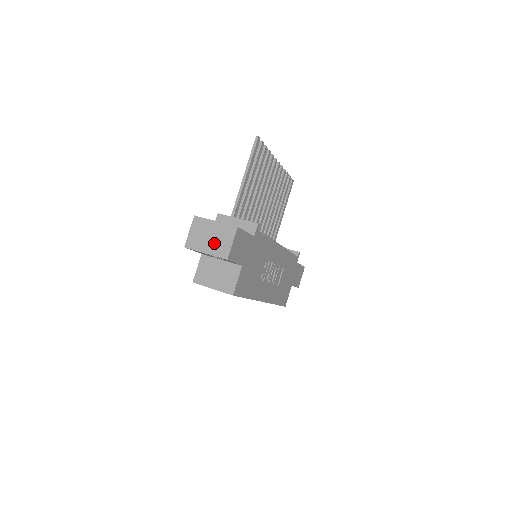
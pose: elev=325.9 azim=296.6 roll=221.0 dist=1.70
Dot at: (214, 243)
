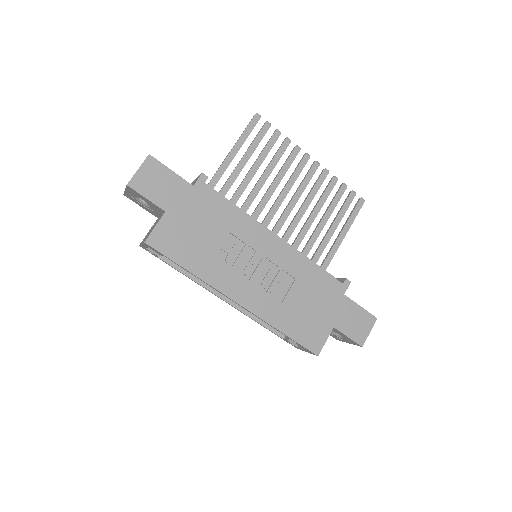
Dot at: occluded
